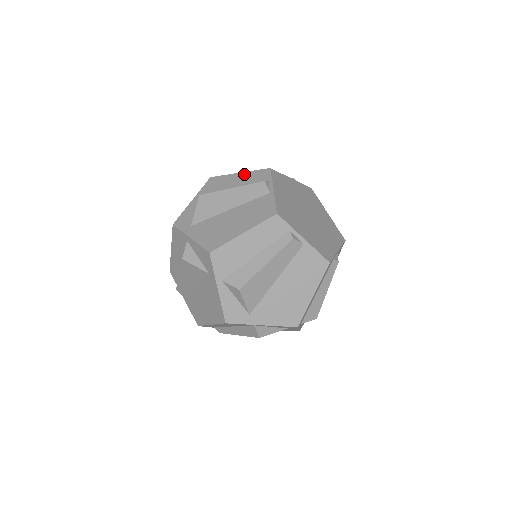
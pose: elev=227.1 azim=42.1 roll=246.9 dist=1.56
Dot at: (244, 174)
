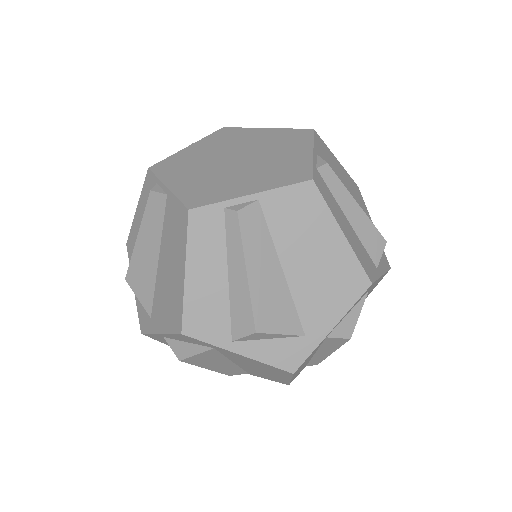
Dot at: occluded
